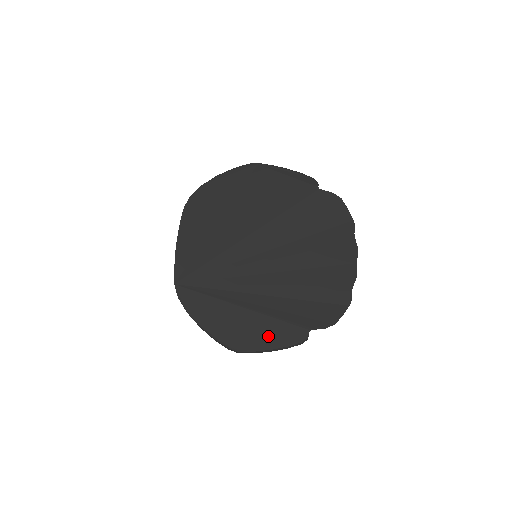
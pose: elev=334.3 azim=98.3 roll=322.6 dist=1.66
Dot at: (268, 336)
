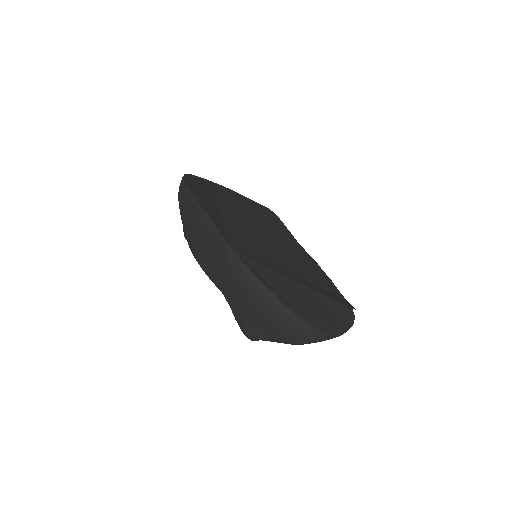
Dot at: (333, 314)
